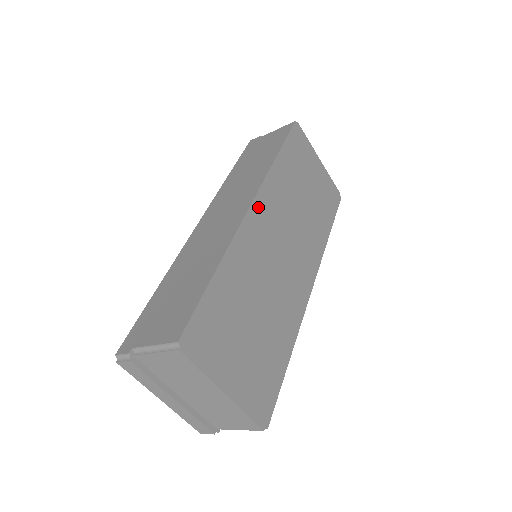
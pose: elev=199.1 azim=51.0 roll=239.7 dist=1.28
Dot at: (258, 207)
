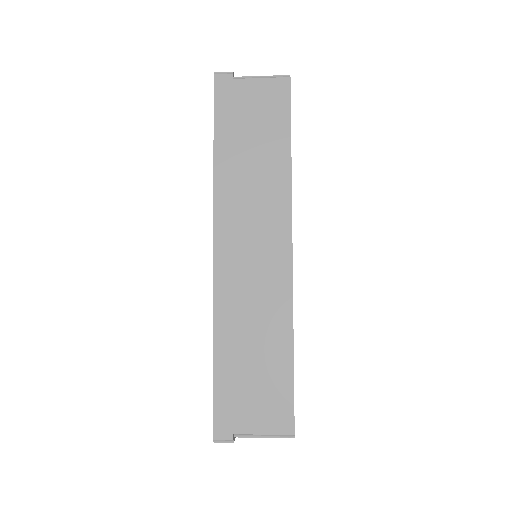
Dot at: occluded
